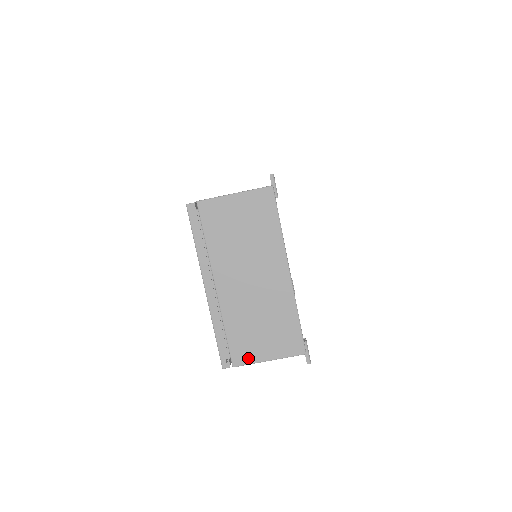
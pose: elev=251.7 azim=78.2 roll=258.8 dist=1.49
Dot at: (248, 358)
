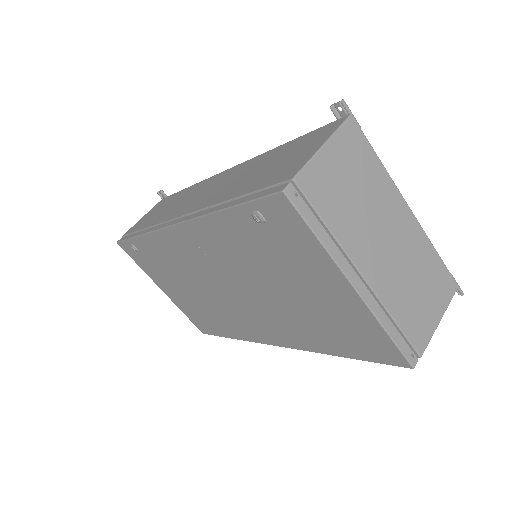
Dot at: (426, 334)
